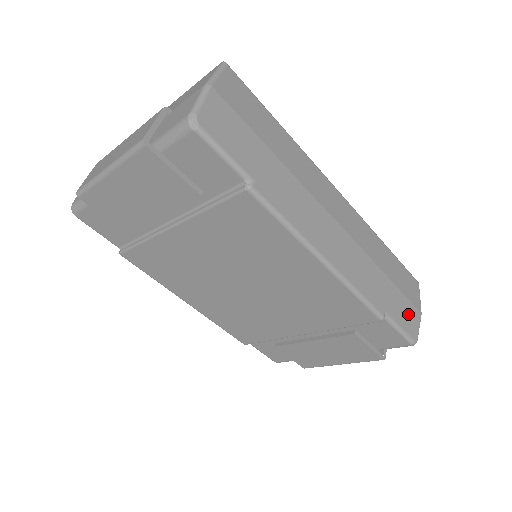
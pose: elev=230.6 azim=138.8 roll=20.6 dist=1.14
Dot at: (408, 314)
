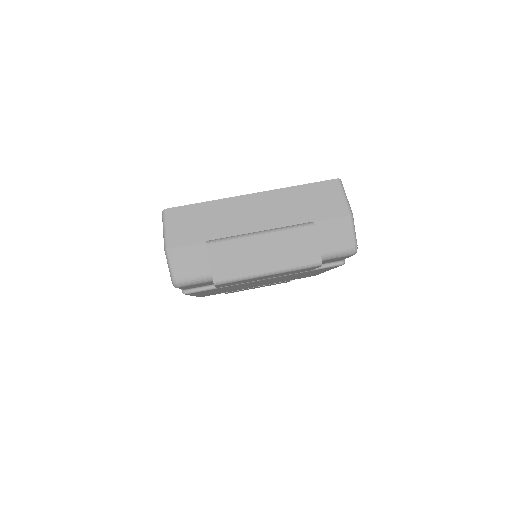
Dot at: occluded
